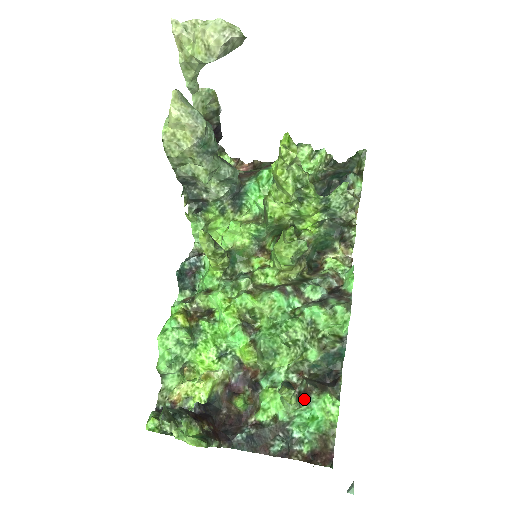
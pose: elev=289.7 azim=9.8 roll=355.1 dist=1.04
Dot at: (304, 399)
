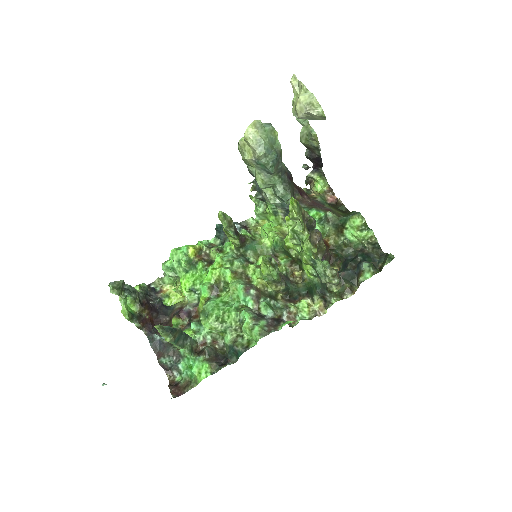
Dot at: (198, 354)
